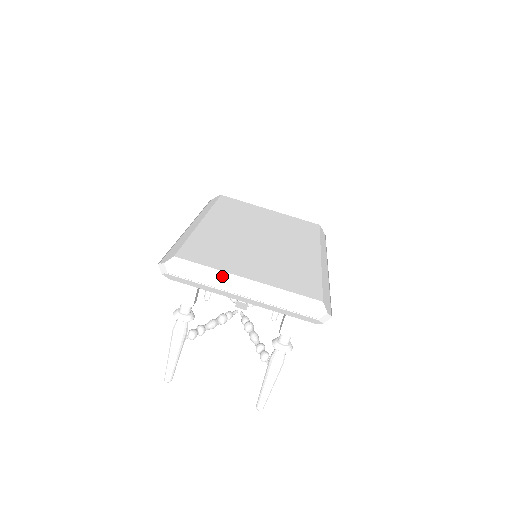
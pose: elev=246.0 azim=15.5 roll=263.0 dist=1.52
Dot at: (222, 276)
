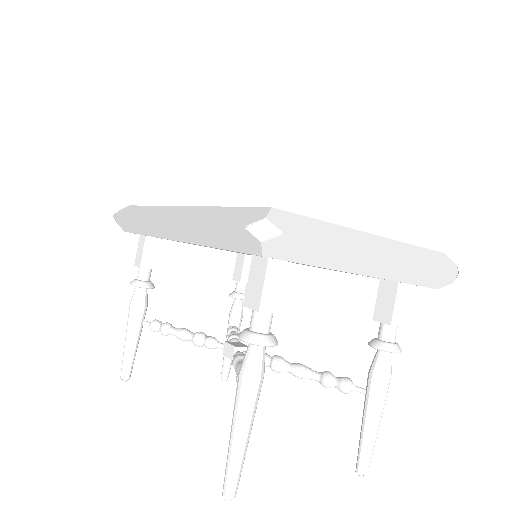
Dot at: (345, 232)
